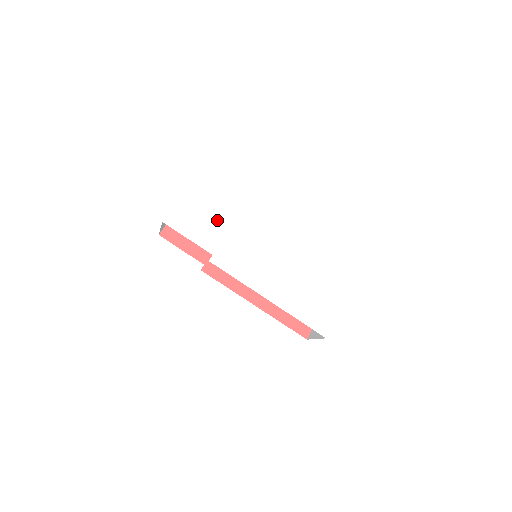
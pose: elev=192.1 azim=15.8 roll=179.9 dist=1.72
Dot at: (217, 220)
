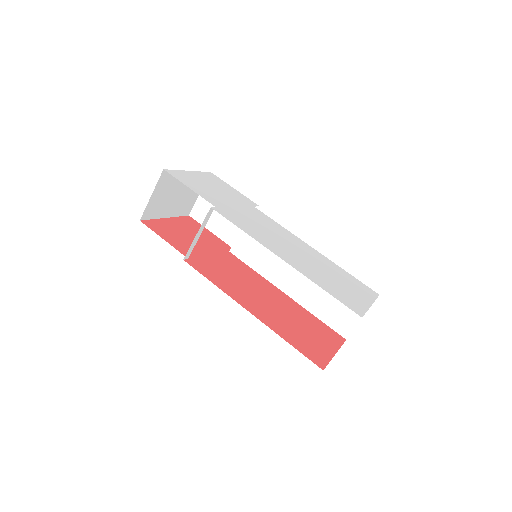
Dot at: (221, 196)
